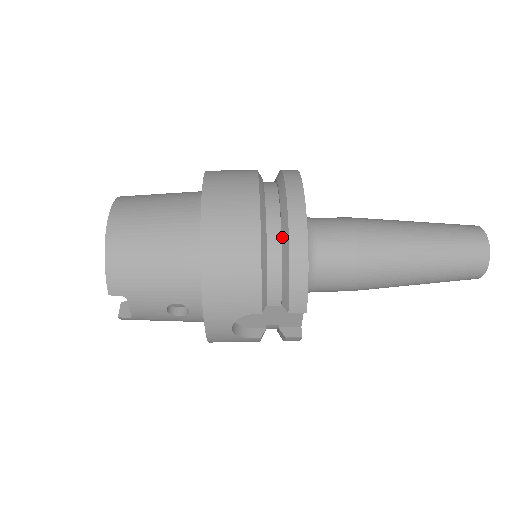
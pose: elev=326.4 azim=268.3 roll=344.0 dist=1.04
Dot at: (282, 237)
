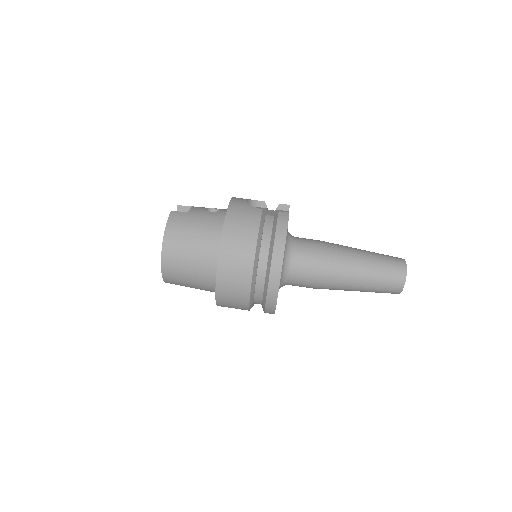
Dot at: (263, 298)
